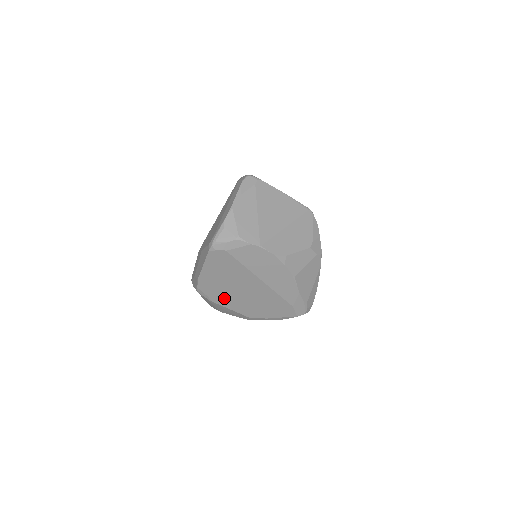
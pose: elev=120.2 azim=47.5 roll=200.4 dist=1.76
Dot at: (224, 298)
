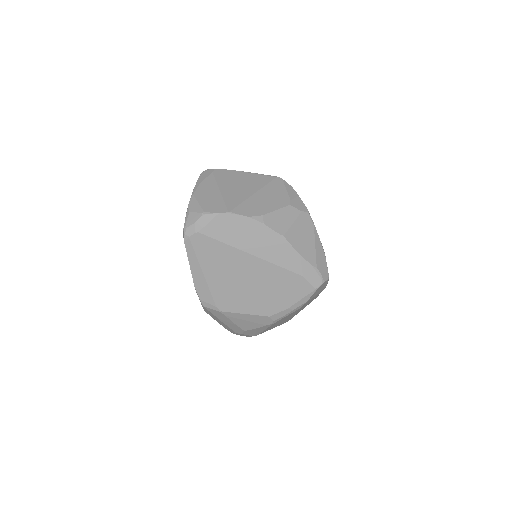
Dot at: (231, 300)
